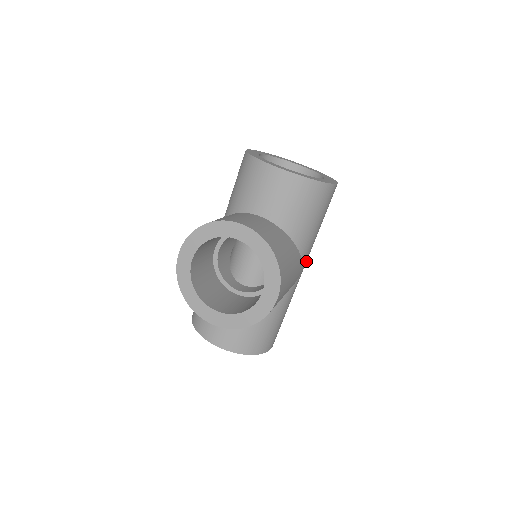
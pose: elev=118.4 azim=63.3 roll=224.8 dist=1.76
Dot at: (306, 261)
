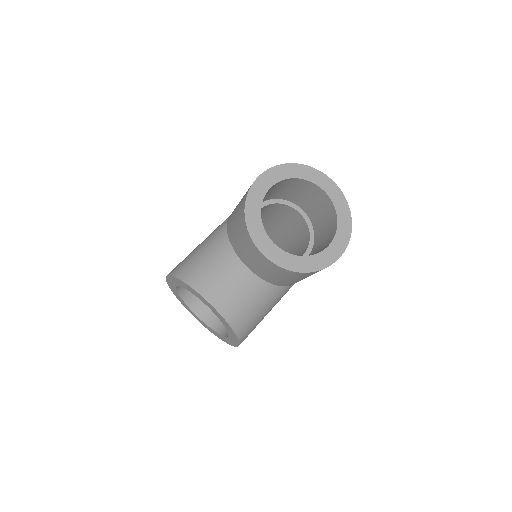
Dot at: occluded
